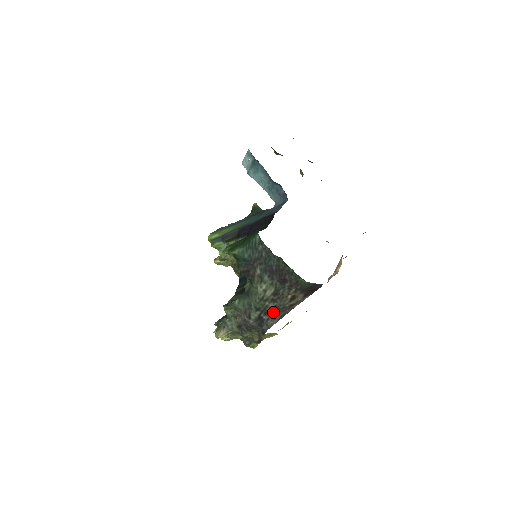
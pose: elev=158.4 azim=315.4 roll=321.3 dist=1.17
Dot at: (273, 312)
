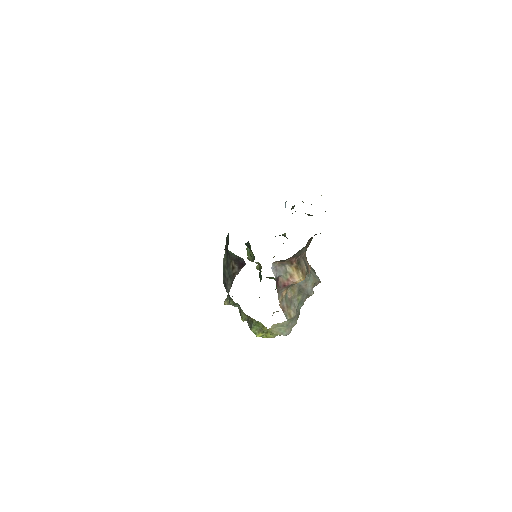
Dot at: (228, 278)
